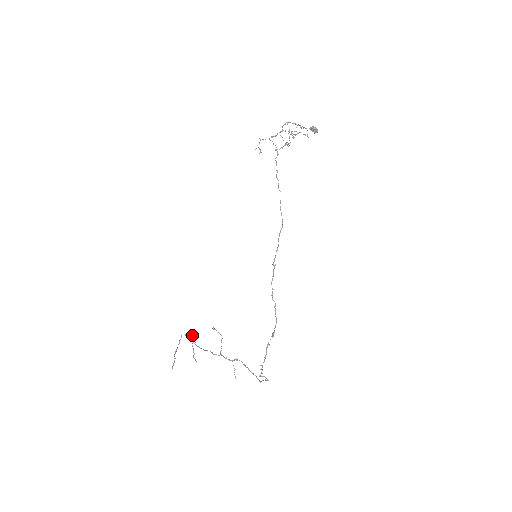
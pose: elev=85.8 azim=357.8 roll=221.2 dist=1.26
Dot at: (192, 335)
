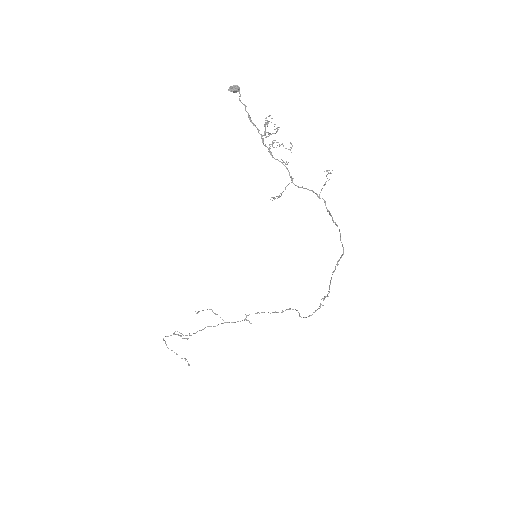
Dot at: (175, 331)
